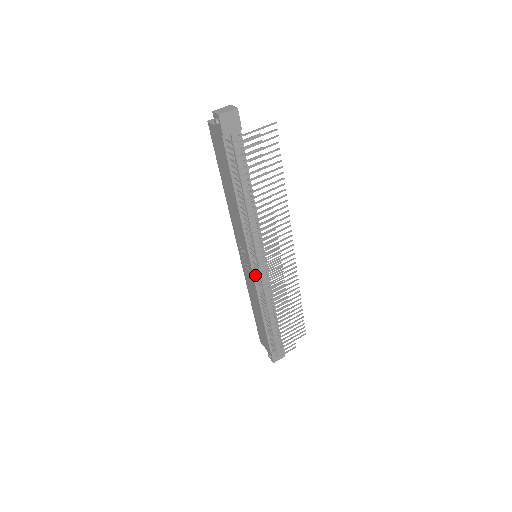
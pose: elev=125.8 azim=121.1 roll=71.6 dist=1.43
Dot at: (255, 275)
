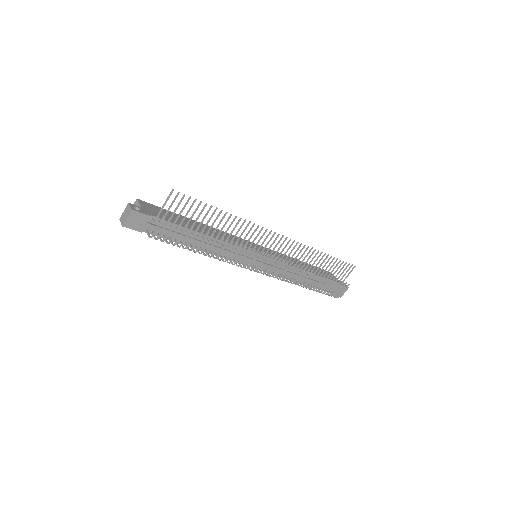
Dot at: (265, 270)
